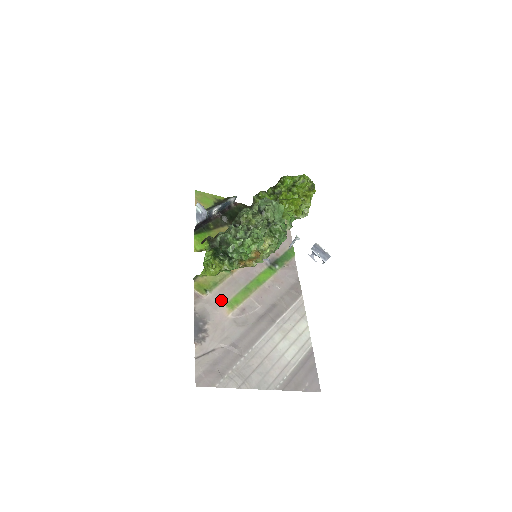
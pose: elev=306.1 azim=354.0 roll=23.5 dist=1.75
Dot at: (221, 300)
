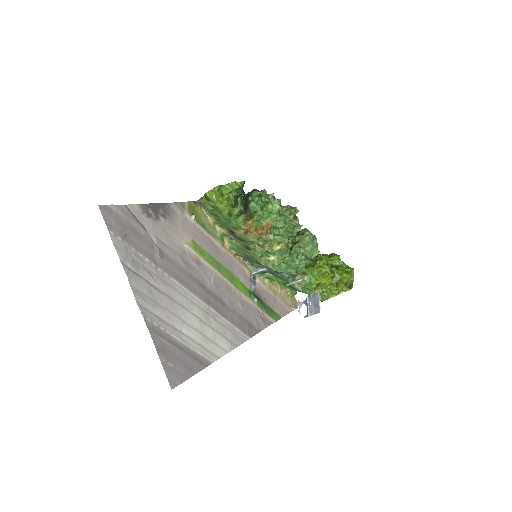
Dot at: (194, 234)
